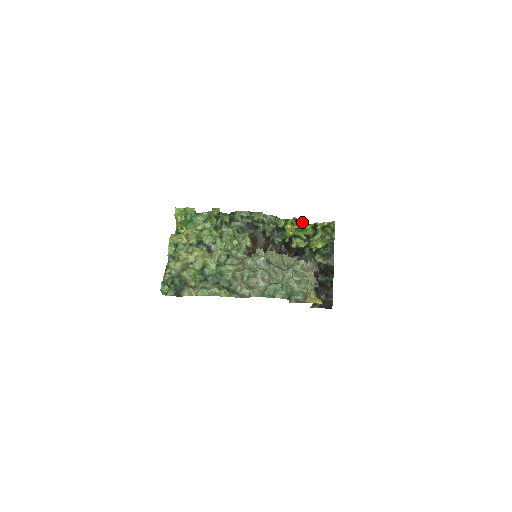
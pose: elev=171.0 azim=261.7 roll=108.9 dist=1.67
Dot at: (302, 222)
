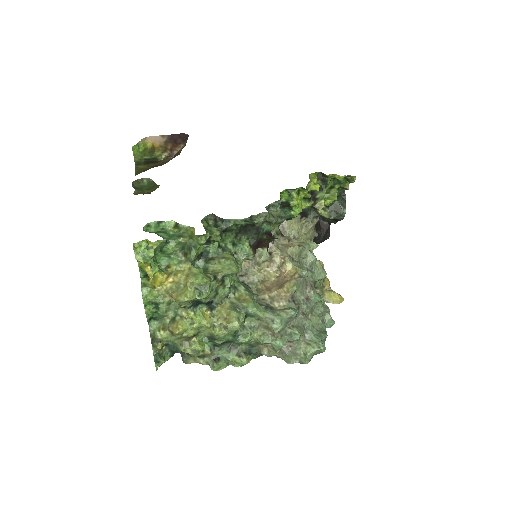
Dot at: (309, 182)
